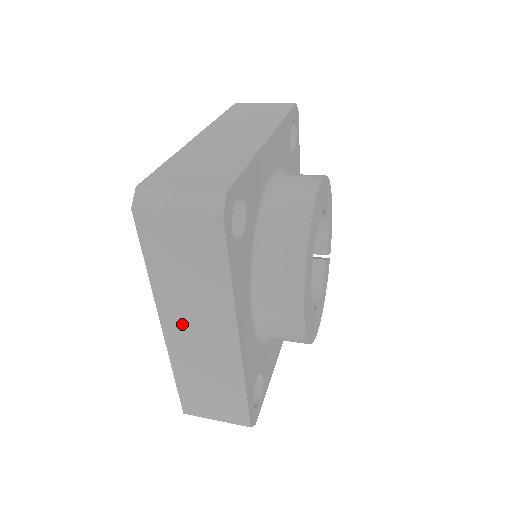
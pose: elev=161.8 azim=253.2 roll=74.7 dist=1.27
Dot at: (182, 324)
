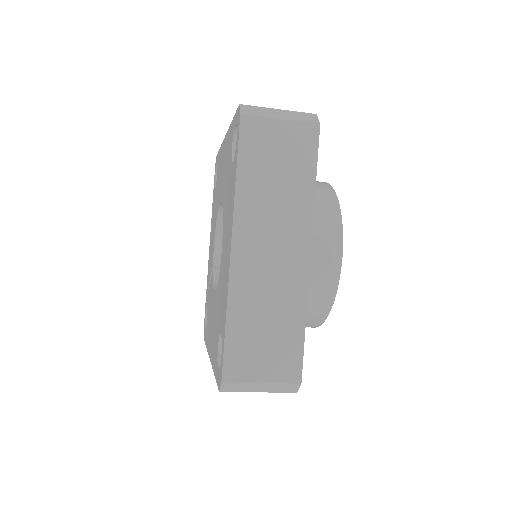
Dot at: (255, 241)
